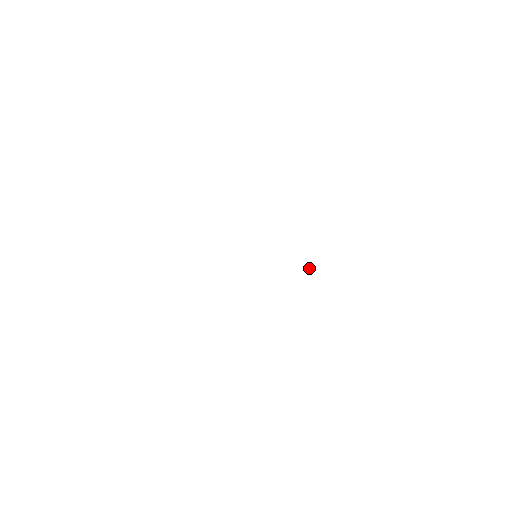
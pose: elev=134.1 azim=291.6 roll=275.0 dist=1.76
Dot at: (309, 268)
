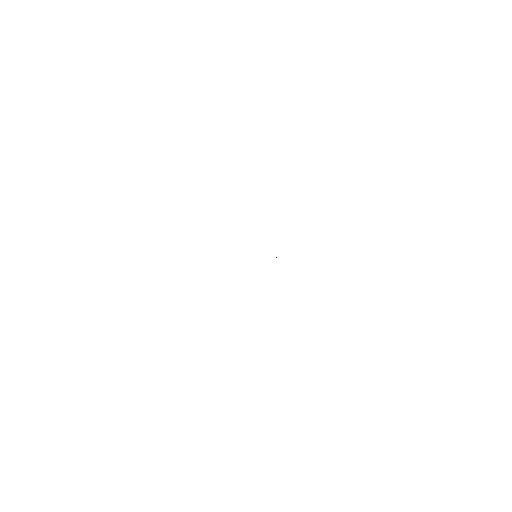
Dot at: occluded
